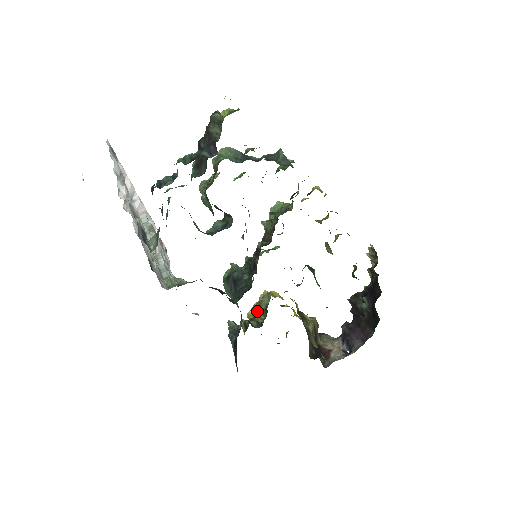
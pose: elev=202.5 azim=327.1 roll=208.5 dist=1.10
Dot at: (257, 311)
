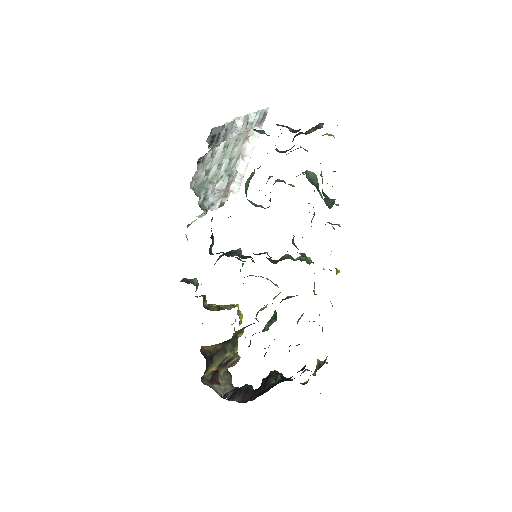
Dot at: (218, 305)
